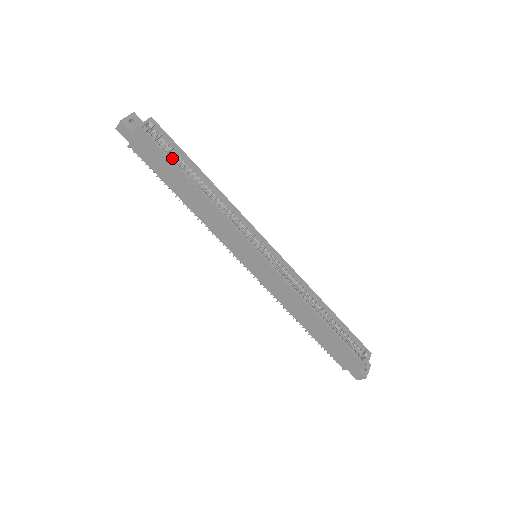
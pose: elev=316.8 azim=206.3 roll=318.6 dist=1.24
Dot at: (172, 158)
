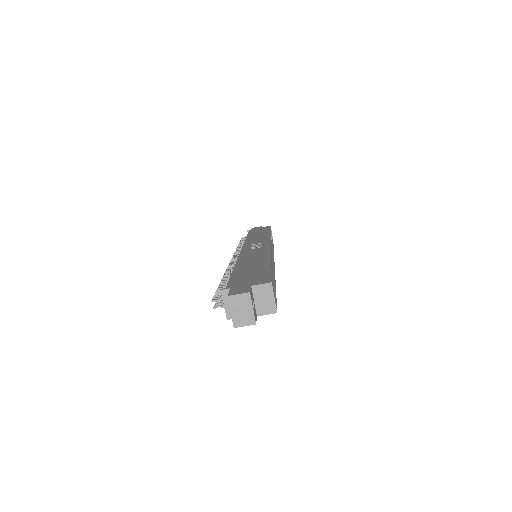
Dot at: occluded
